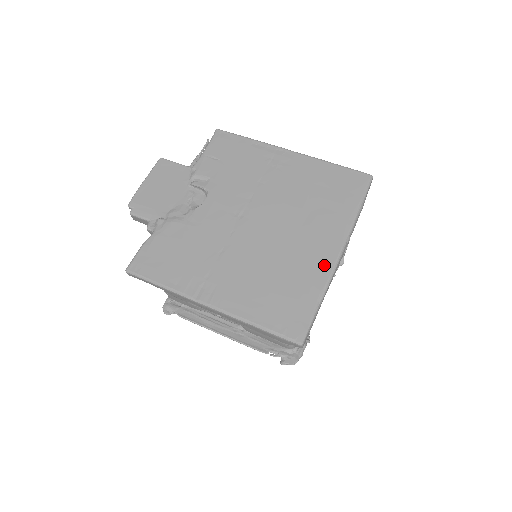
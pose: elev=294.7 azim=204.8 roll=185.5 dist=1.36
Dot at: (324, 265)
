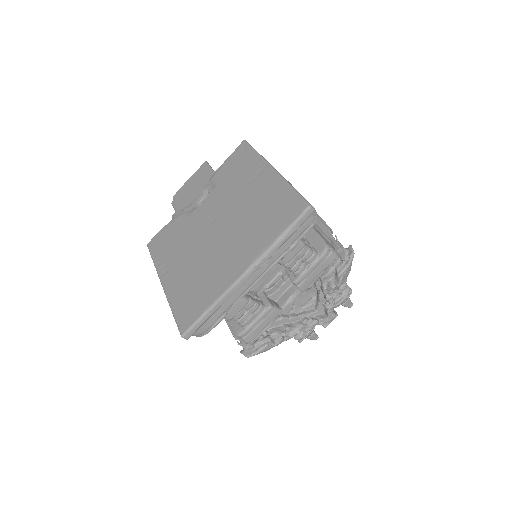
Dot at: (228, 280)
